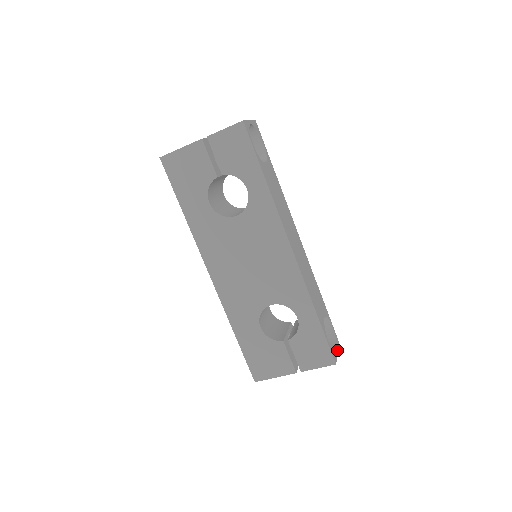
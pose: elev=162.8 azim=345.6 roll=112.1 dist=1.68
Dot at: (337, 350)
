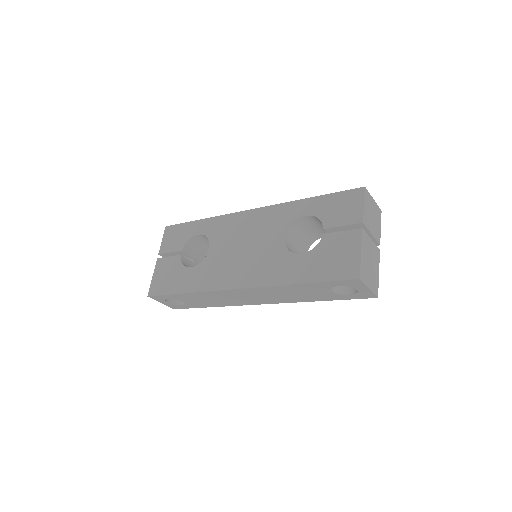
Dot at: occluded
